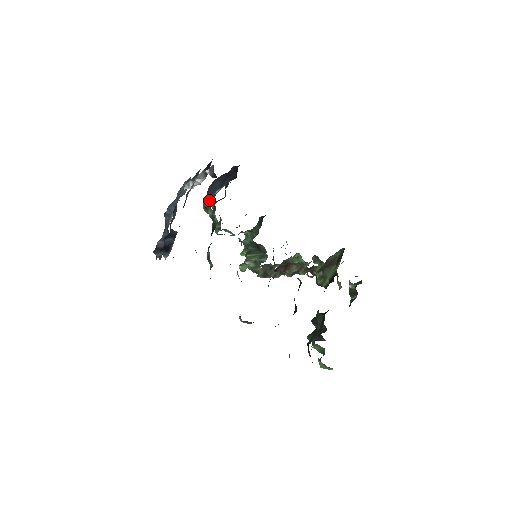
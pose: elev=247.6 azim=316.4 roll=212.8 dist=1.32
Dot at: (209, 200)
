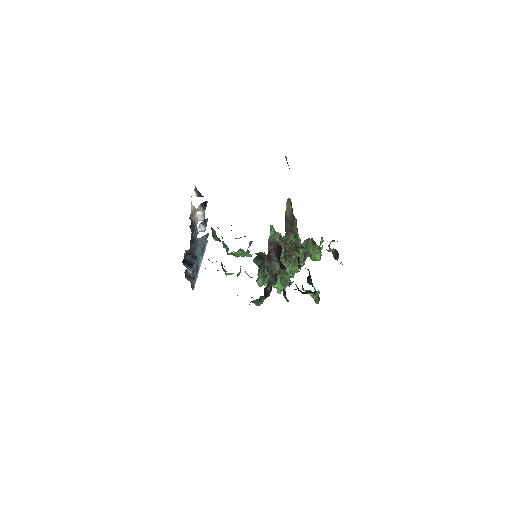
Dot at: occluded
